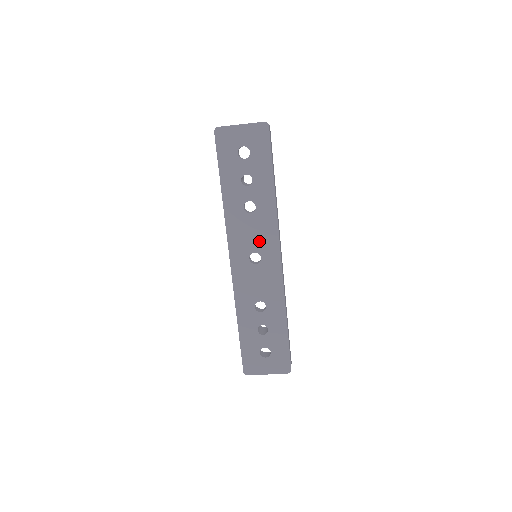
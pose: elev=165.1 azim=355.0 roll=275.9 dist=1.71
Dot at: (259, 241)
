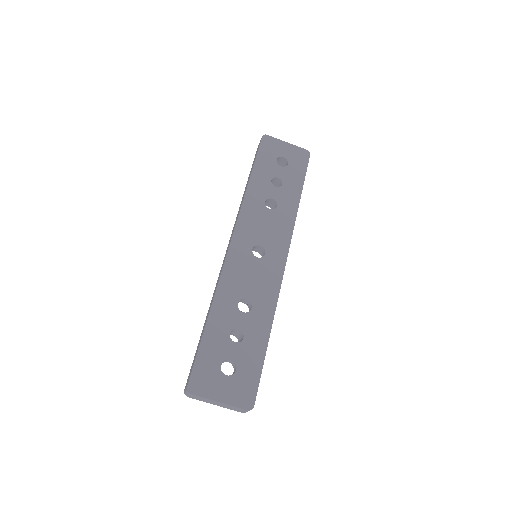
Dot at: (269, 237)
